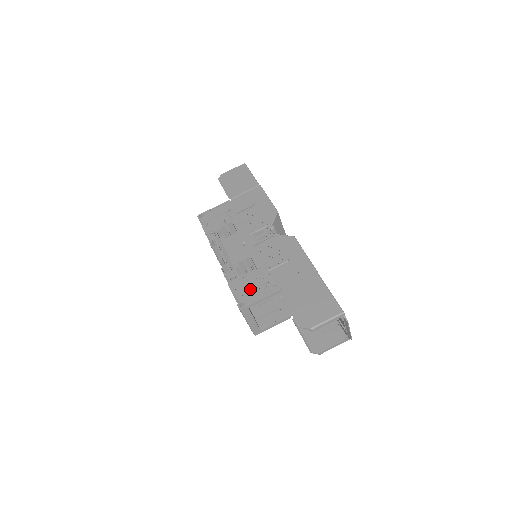
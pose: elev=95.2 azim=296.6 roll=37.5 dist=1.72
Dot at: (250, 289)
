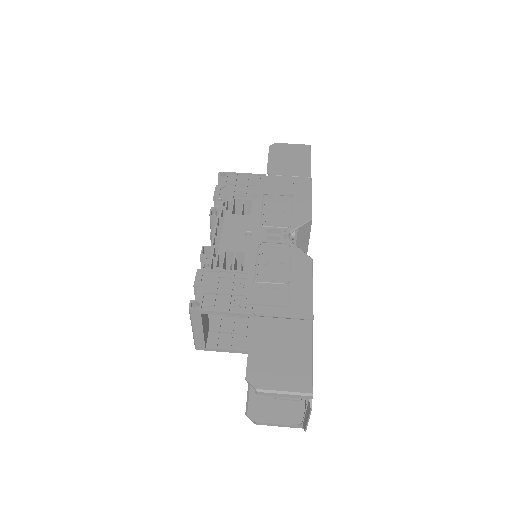
Dot at: (218, 291)
